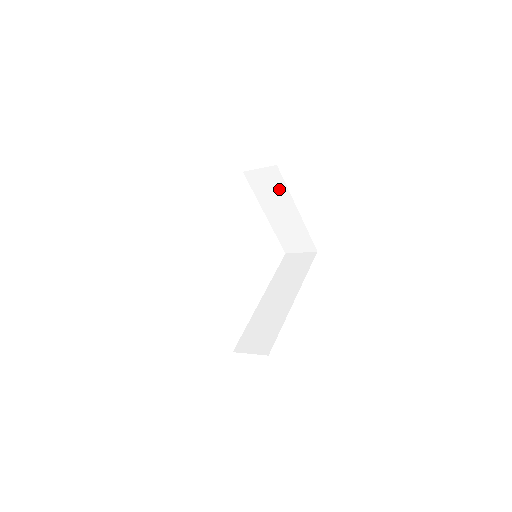
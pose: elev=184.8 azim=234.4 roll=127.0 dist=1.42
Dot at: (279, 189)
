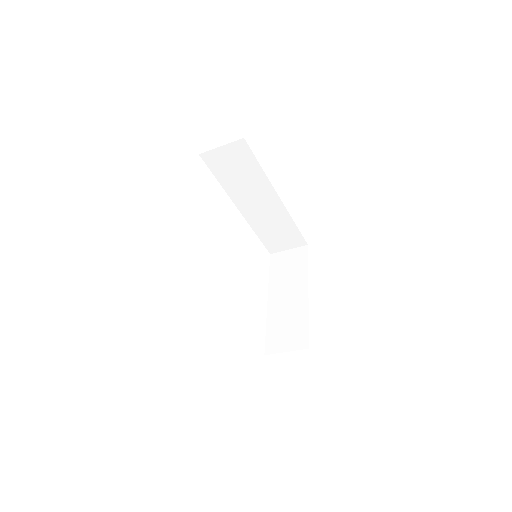
Dot at: (298, 269)
